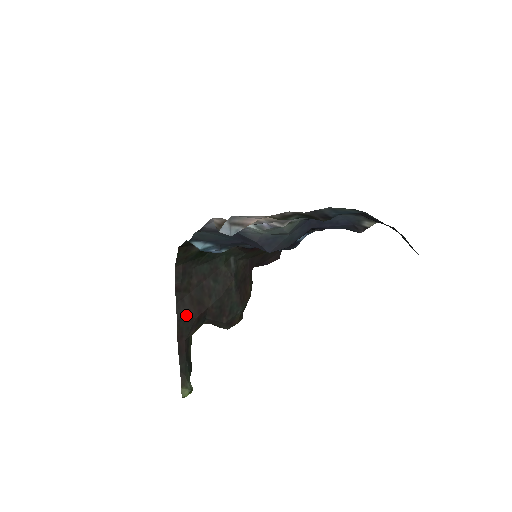
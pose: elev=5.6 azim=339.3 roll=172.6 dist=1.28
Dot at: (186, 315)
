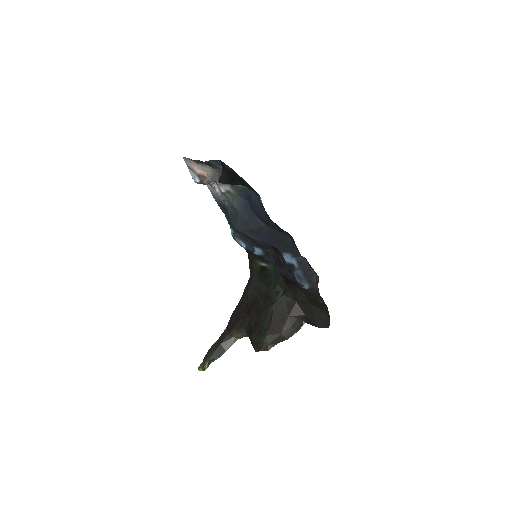
Dot at: (238, 314)
